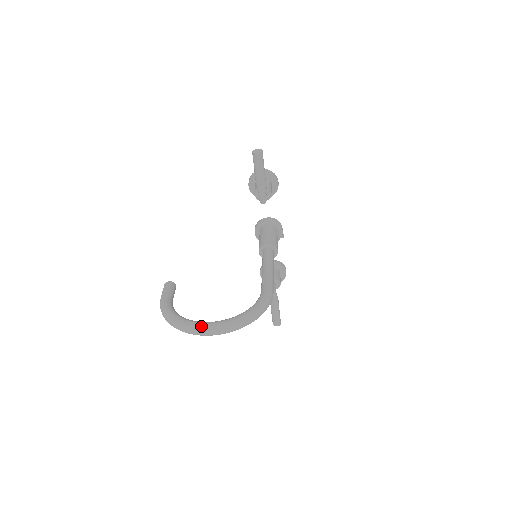
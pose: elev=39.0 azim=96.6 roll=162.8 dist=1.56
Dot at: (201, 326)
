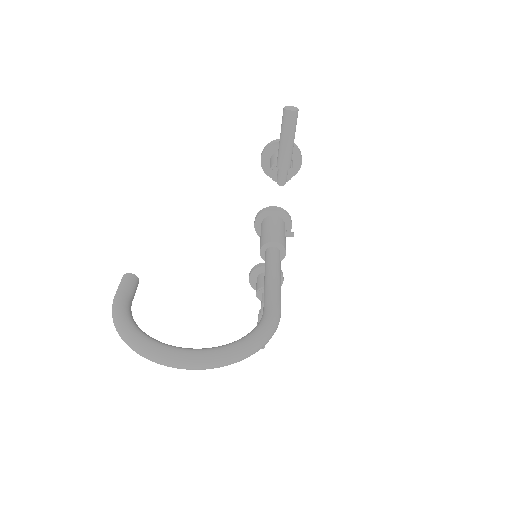
Dot at: (173, 353)
